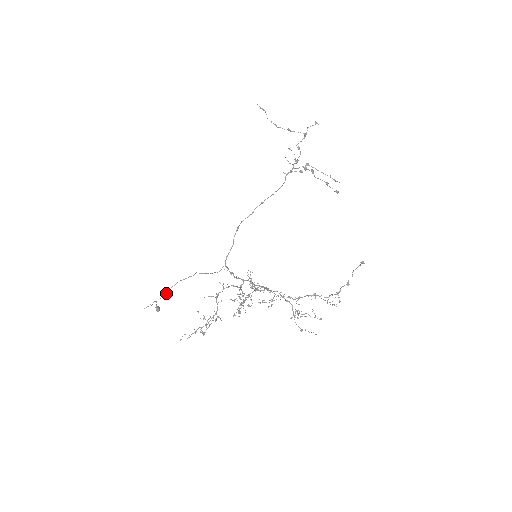
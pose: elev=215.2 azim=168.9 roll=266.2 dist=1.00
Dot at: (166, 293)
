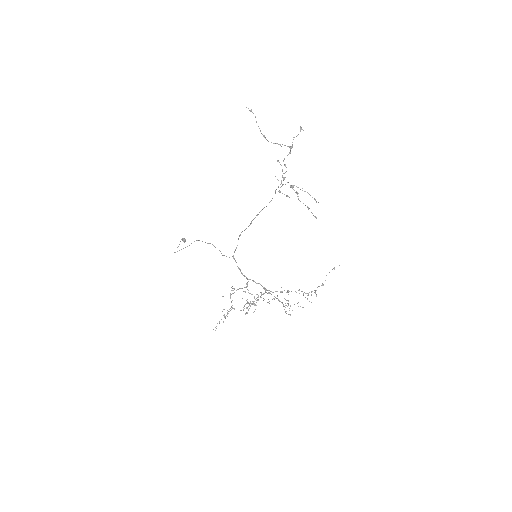
Dot at: occluded
